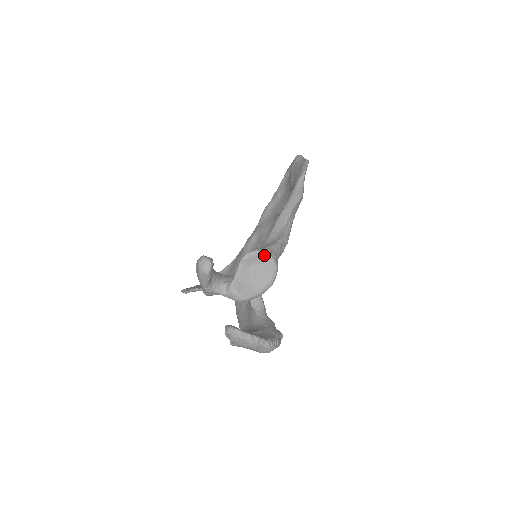
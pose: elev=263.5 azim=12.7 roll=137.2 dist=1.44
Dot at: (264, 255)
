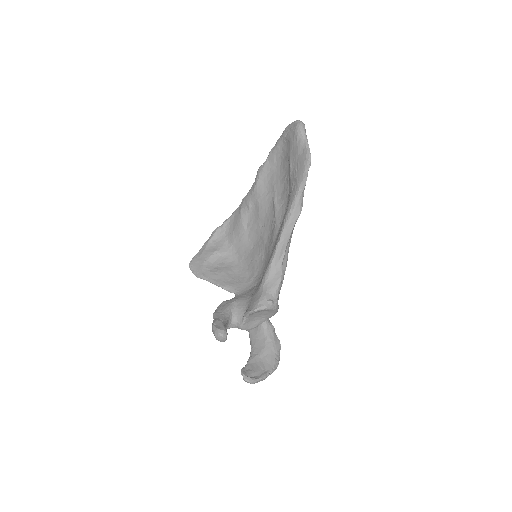
Dot at: occluded
